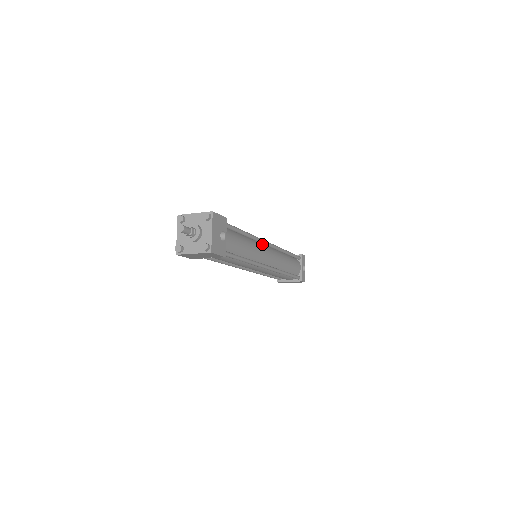
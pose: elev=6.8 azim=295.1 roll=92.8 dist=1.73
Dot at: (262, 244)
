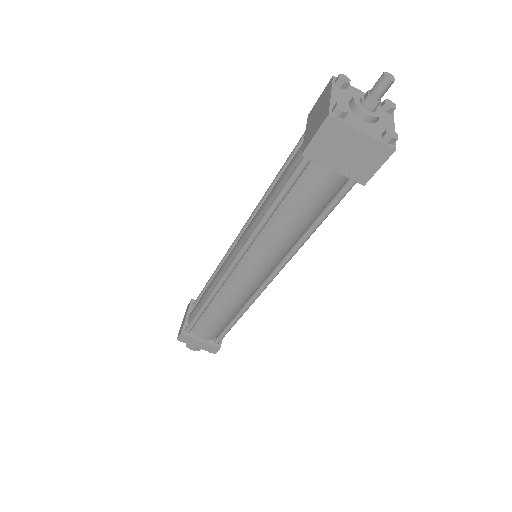
Dot at: occluded
